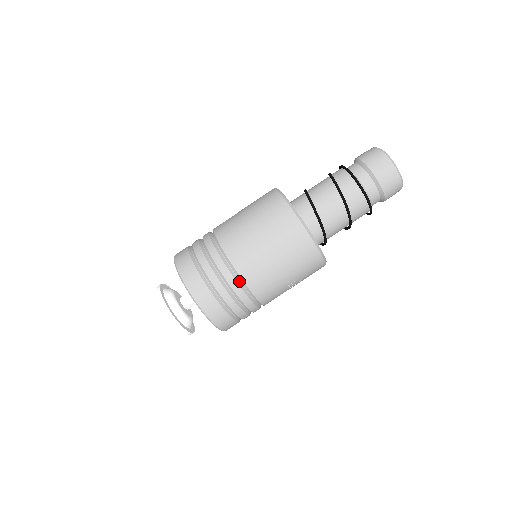
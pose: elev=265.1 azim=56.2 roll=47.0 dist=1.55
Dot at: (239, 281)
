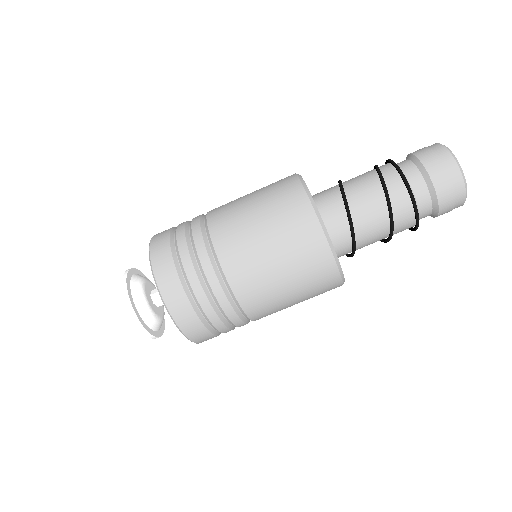
Dot at: (245, 318)
